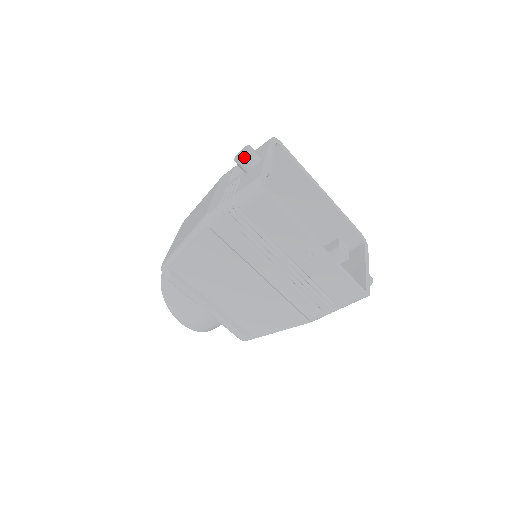
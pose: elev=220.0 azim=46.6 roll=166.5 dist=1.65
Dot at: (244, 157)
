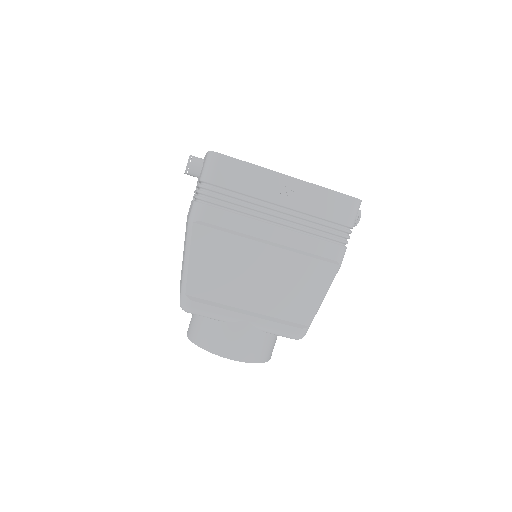
Dot at: occluded
